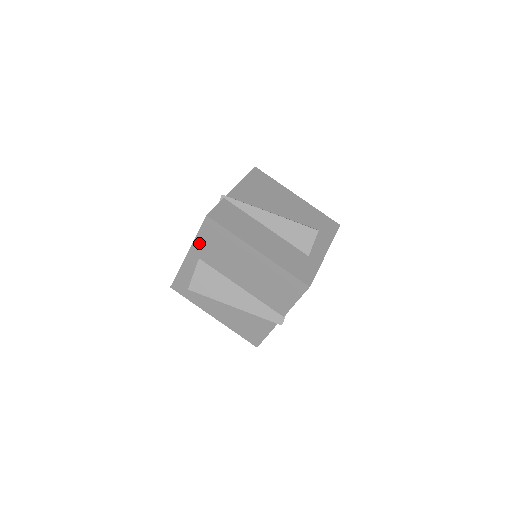
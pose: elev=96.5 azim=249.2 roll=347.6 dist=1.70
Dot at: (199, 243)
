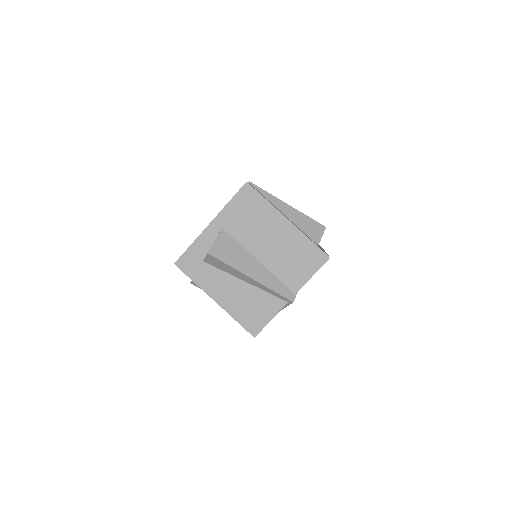
Dot at: (228, 210)
